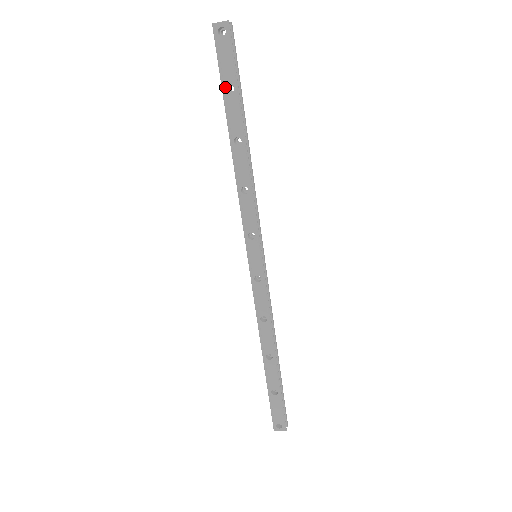
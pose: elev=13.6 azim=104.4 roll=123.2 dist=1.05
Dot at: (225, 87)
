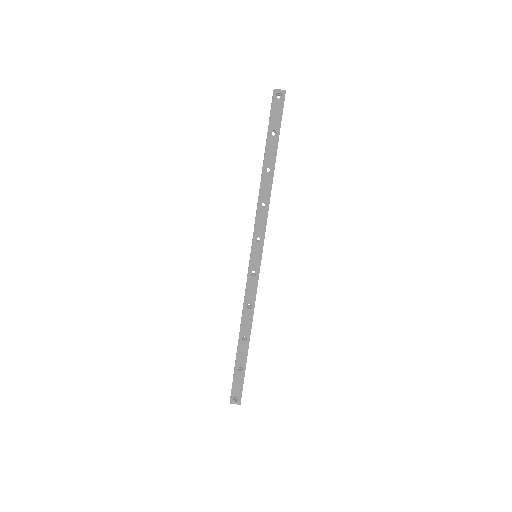
Dot at: (271, 131)
